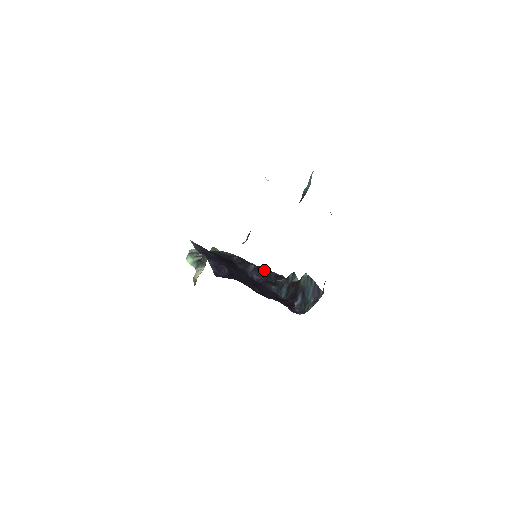
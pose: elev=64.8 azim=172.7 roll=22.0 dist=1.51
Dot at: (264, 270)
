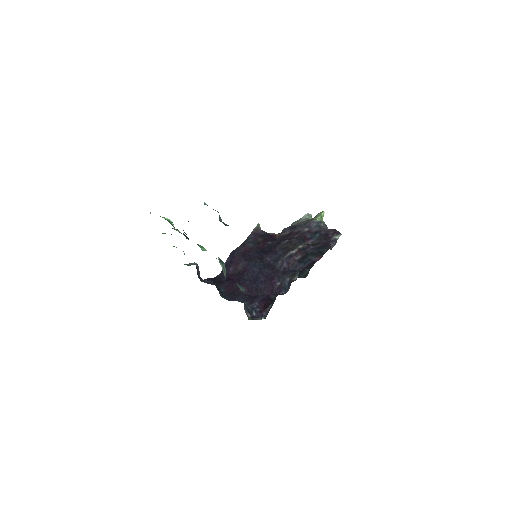
Dot at: (312, 253)
